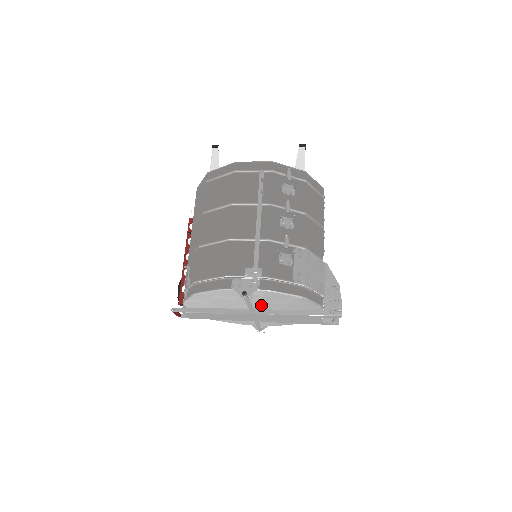
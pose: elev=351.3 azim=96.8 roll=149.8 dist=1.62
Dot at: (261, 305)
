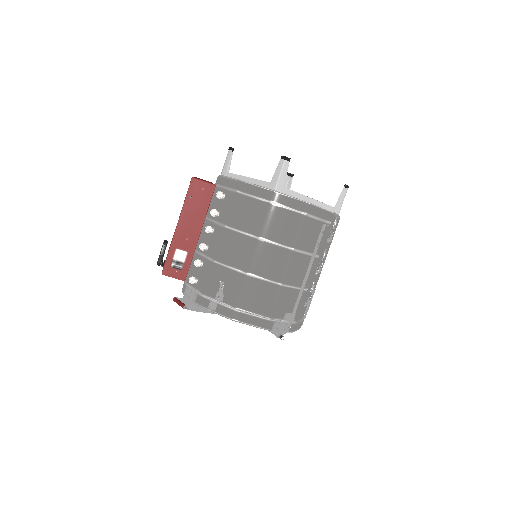
Dot at: occluded
